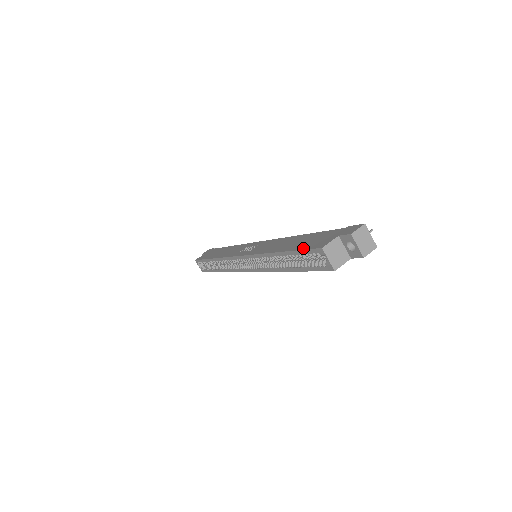
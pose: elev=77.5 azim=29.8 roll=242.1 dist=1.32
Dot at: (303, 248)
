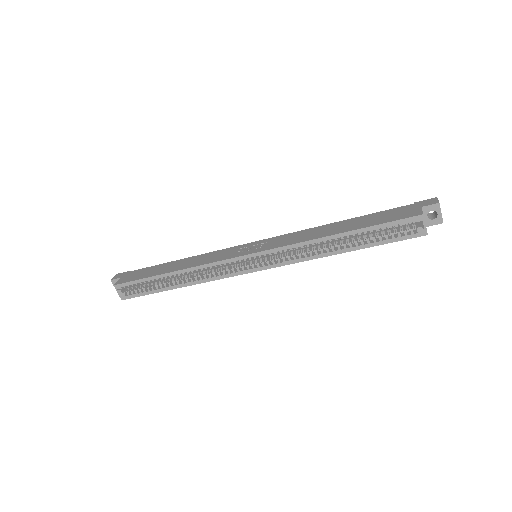
Dot at: (388, 221)
